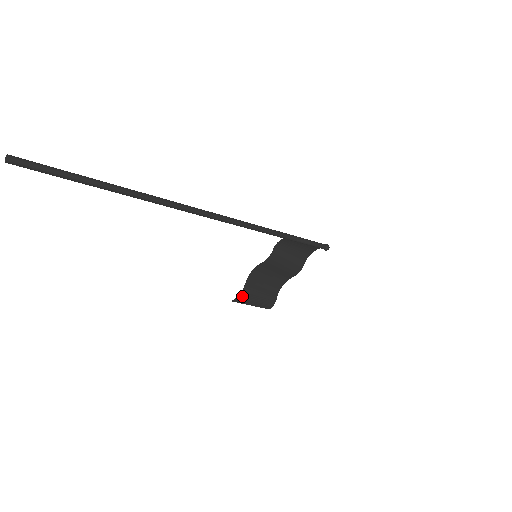
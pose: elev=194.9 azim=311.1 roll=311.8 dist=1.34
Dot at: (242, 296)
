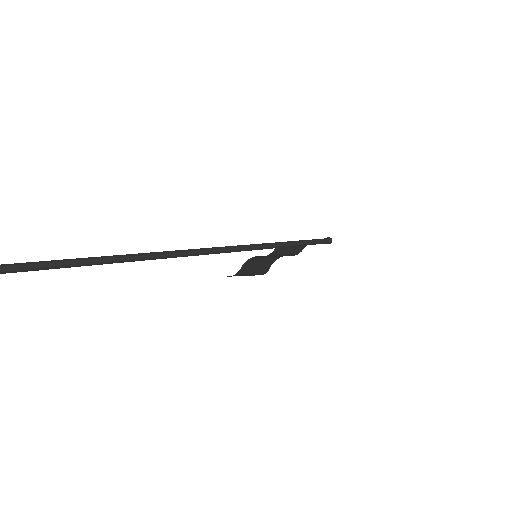
Dot at: (236, 275)
